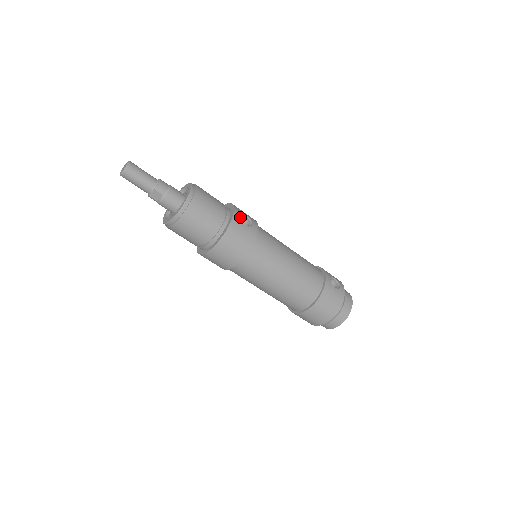
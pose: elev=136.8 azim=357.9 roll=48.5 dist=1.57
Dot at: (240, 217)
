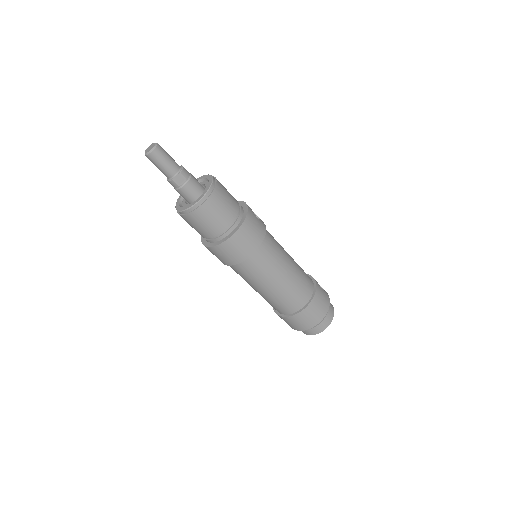
Dot at: occluded
